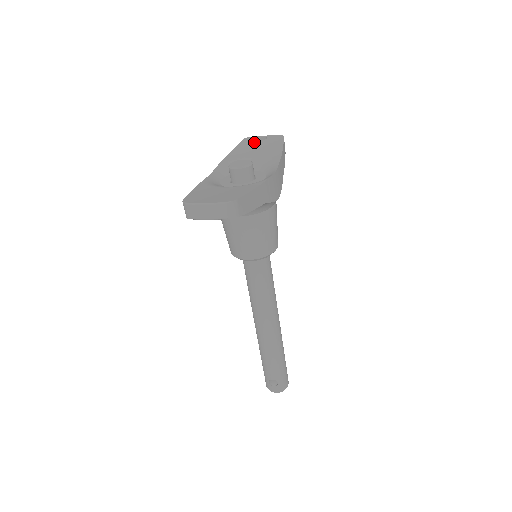
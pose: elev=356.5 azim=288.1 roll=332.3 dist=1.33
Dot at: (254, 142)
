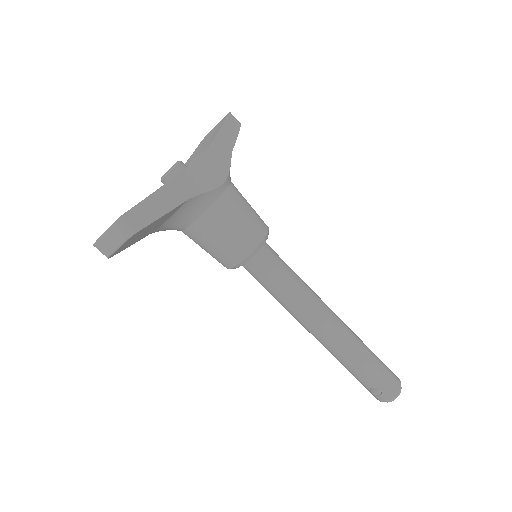
Dot at: (207, 137)
